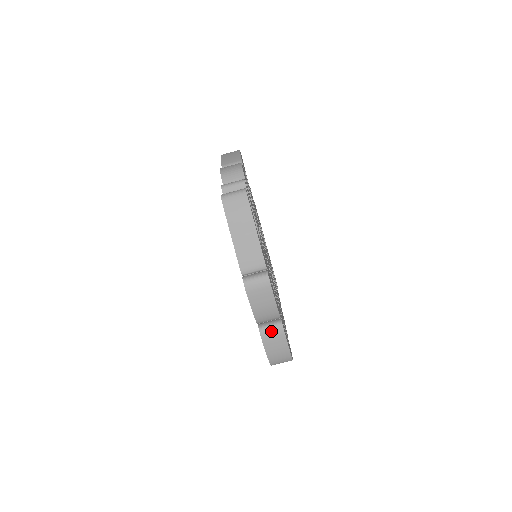
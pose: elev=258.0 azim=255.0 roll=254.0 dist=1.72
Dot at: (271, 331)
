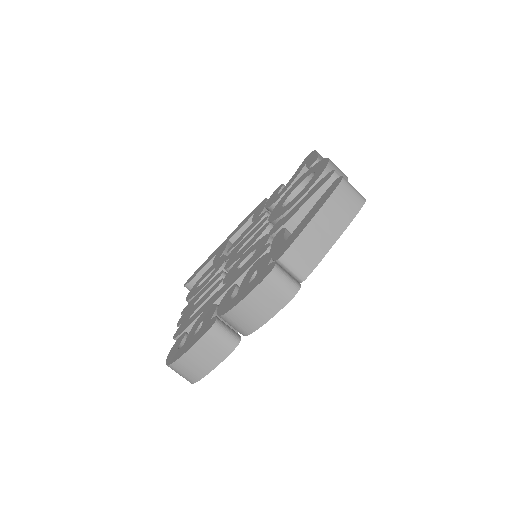
Dot at: (223, 337)
